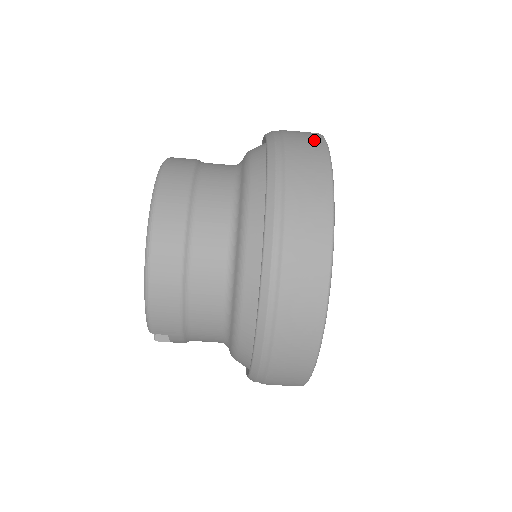
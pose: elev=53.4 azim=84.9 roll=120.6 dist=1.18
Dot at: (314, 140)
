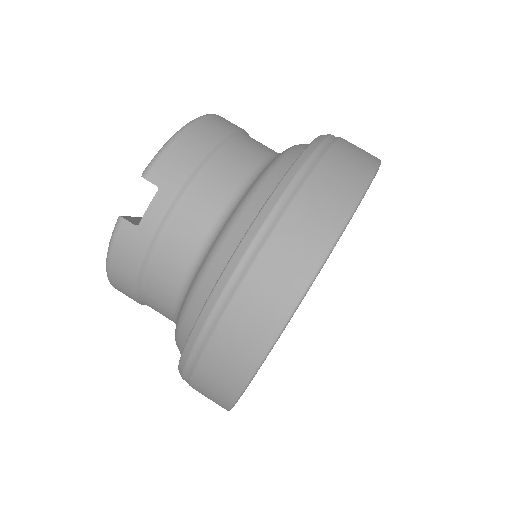
Dot at: occluded
